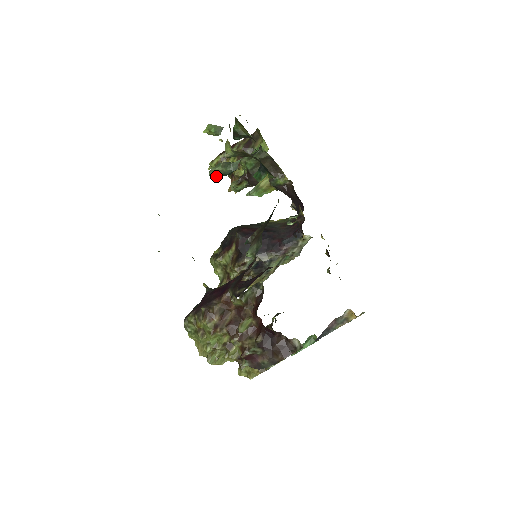
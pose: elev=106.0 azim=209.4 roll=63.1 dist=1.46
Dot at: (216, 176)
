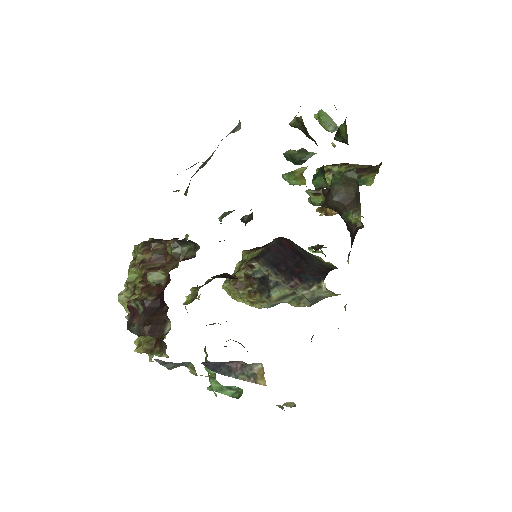
Dot at: (290, 160)
